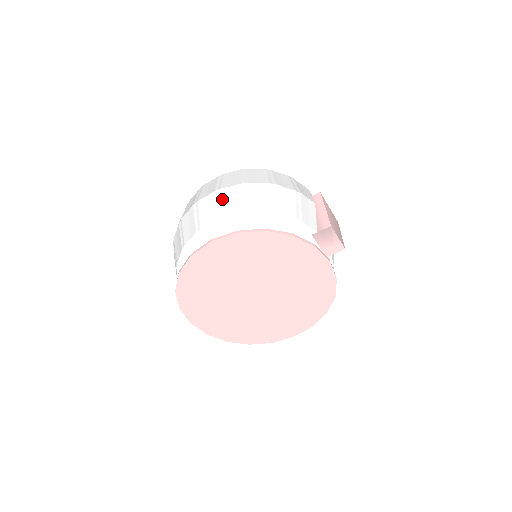
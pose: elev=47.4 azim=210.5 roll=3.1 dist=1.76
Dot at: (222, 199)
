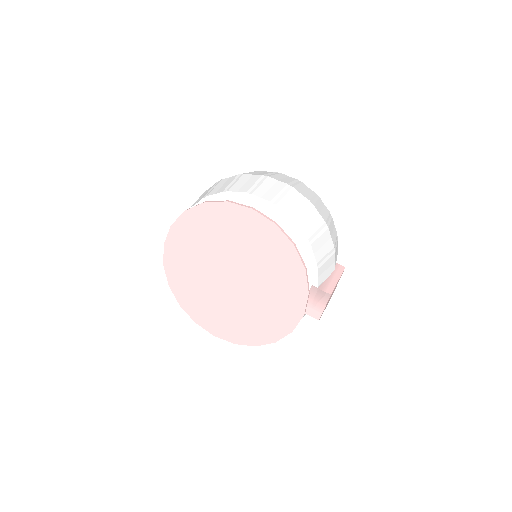
Dot at: (287, 194)
